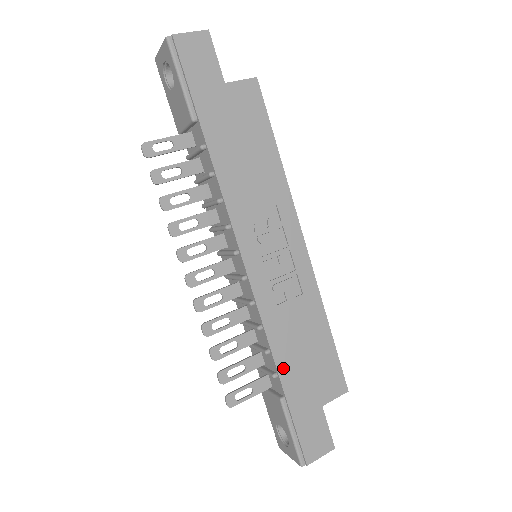
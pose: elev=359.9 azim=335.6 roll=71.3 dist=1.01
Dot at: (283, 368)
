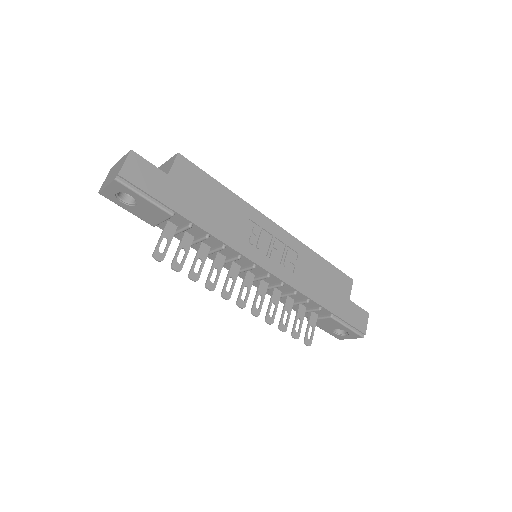
Dot at: (321, 301)
